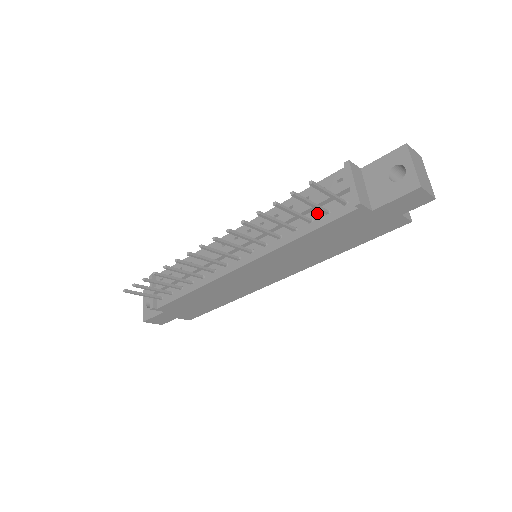
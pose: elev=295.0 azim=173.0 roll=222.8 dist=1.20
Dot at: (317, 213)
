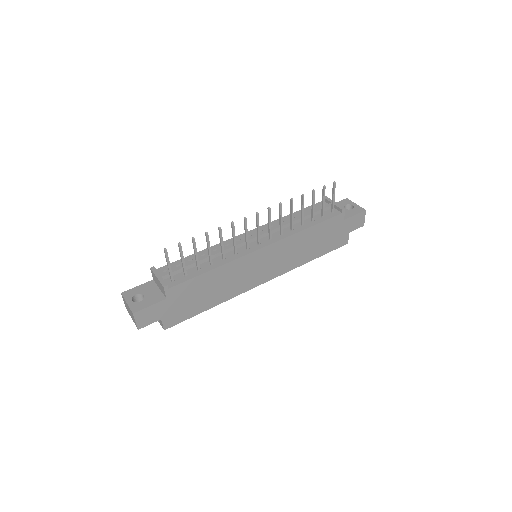
Dot at: (315, 217)
